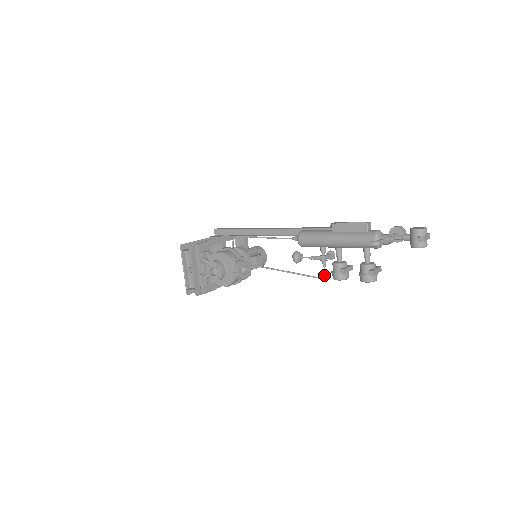
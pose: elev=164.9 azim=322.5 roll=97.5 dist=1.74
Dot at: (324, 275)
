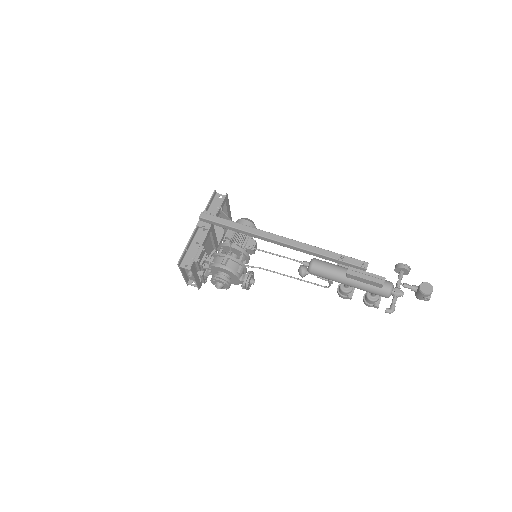
Dot at: occluded
